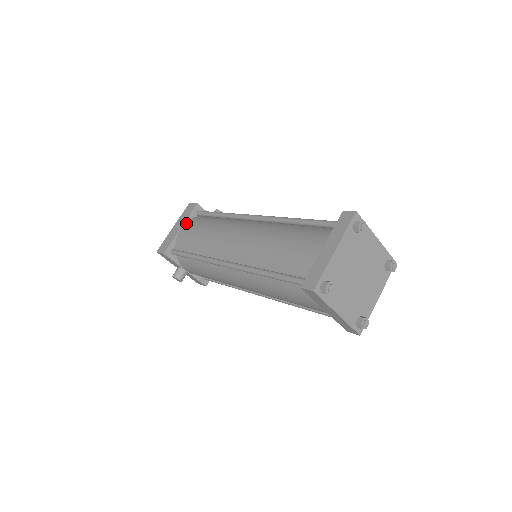
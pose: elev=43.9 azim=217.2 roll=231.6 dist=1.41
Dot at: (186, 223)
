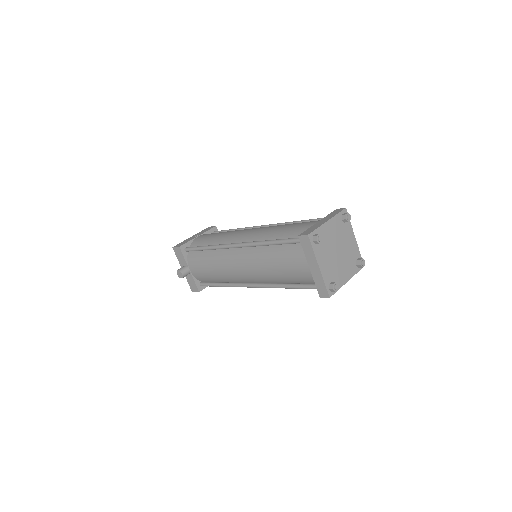
Dot at: (204, 234)
